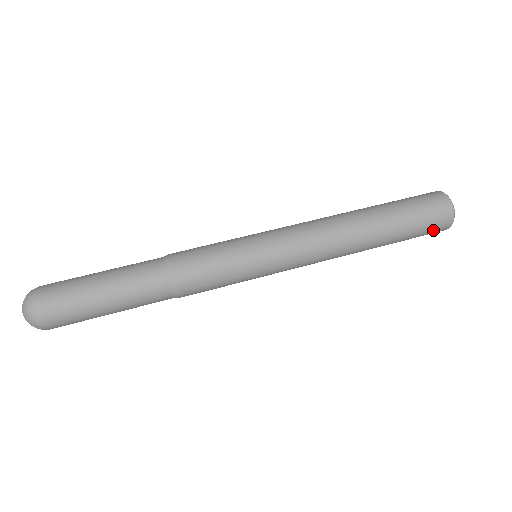
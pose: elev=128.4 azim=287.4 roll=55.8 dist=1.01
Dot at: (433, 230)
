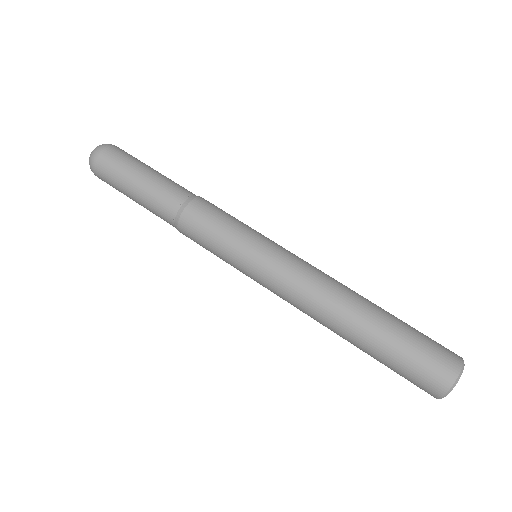
Dot at: occluded
